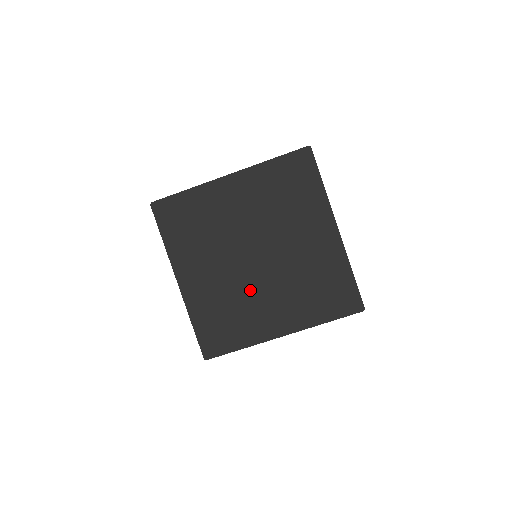
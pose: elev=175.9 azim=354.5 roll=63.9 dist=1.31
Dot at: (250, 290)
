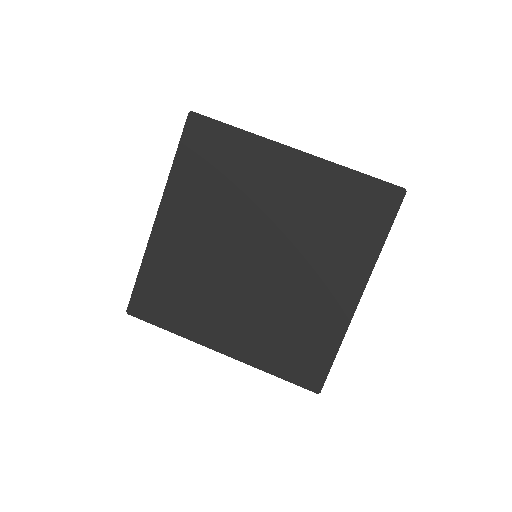
Dot at: (285, 290)
